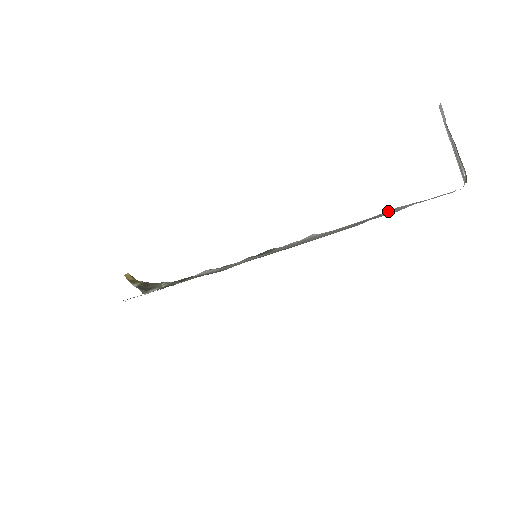
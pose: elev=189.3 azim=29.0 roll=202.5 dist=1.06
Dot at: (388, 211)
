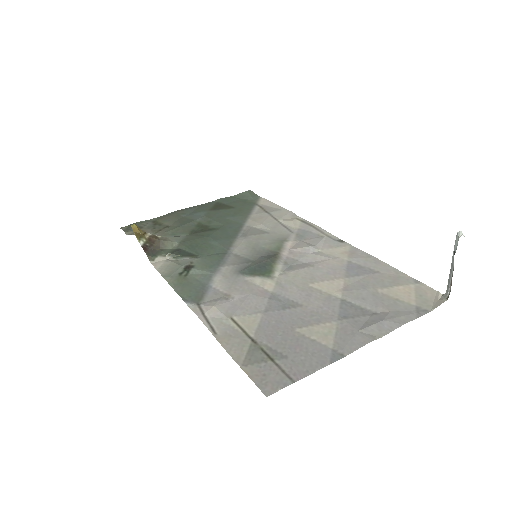
Dot at: (374, 326)
